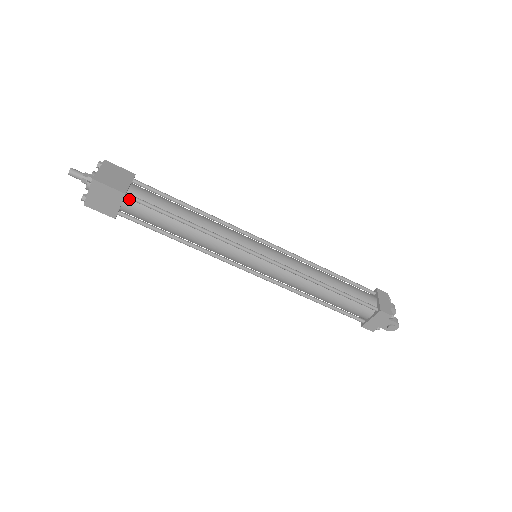
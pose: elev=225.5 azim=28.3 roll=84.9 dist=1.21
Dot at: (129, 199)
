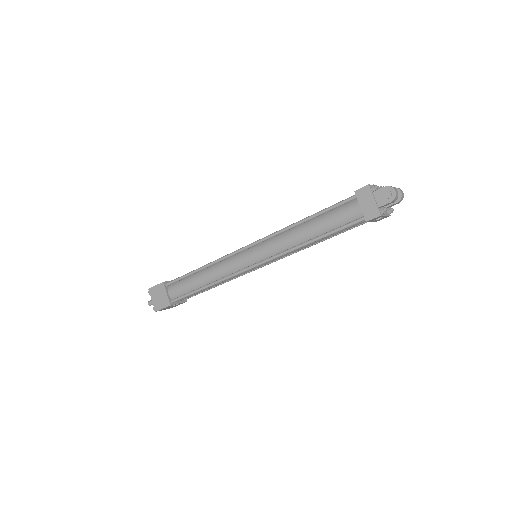
Dot at: (170, 286)
